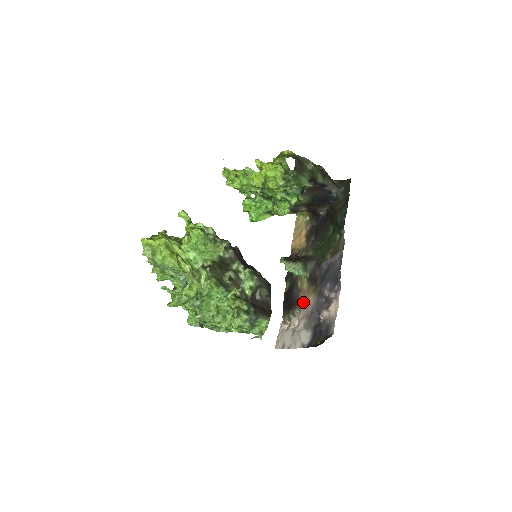
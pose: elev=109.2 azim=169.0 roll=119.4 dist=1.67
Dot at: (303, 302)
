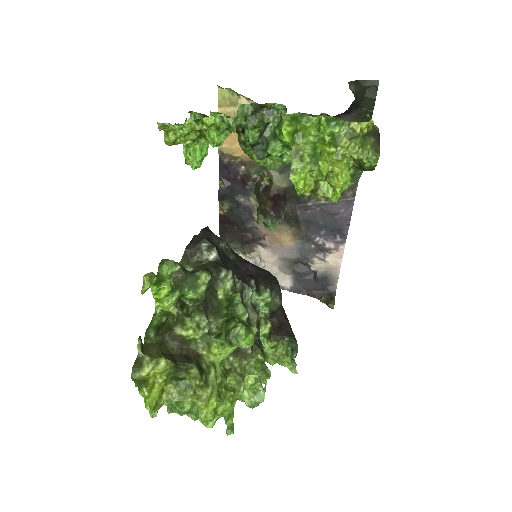
Dot at: (272, 242)
